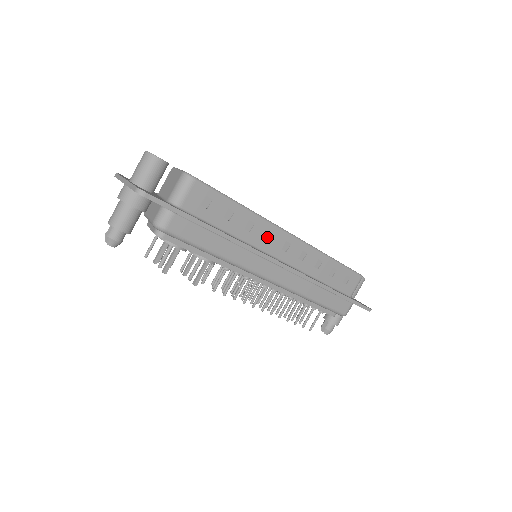
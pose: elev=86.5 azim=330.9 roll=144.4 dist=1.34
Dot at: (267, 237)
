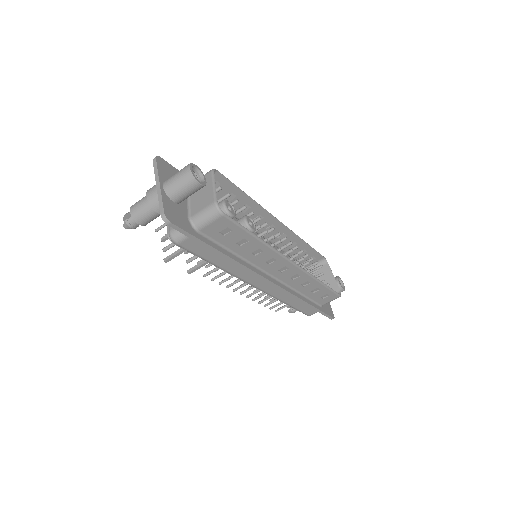
Dot at: (270, 260)
